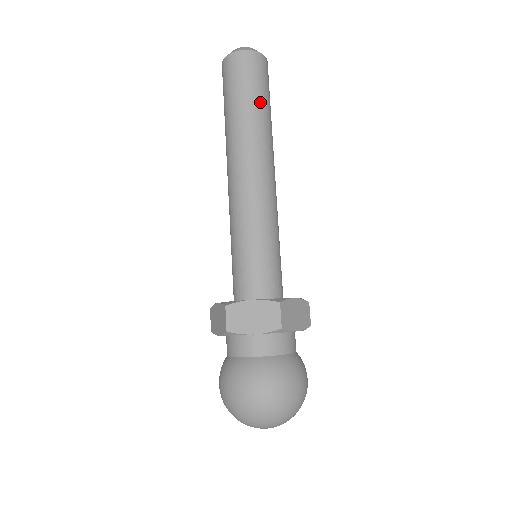
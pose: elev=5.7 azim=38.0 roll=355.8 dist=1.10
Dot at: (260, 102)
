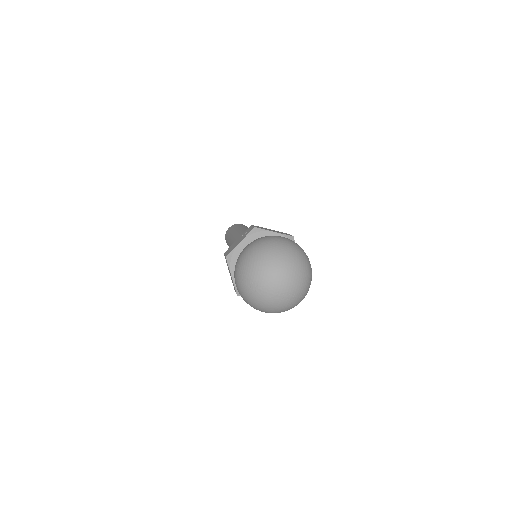
Dot at: occluded
